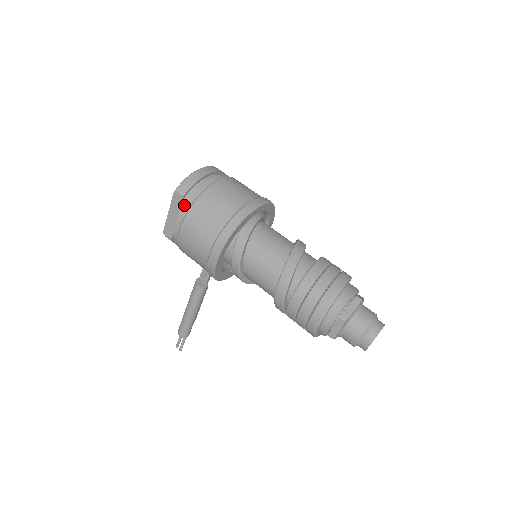
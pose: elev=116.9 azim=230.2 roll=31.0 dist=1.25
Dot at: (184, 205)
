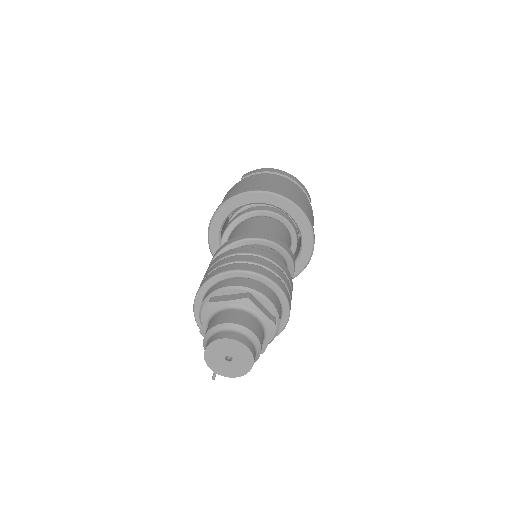
Dot at: occluded
